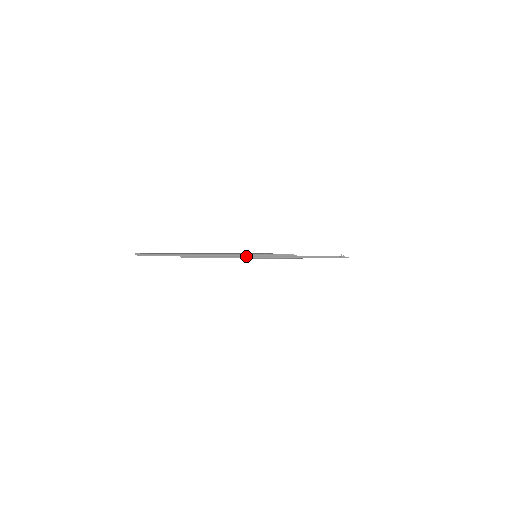
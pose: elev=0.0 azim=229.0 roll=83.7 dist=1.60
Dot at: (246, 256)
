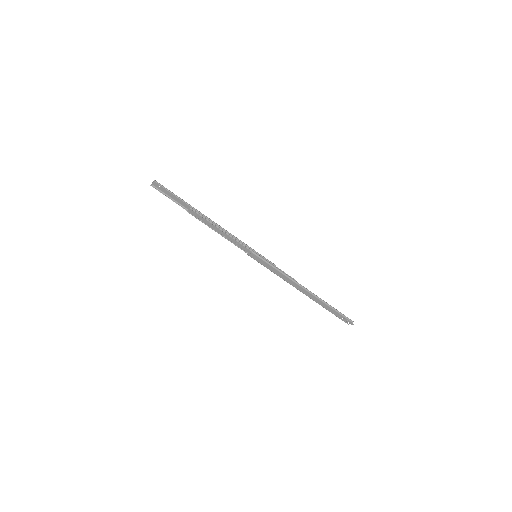
Dot at: (246, 247)
